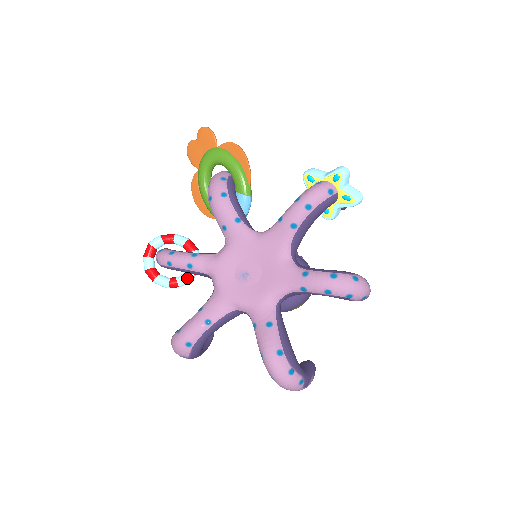
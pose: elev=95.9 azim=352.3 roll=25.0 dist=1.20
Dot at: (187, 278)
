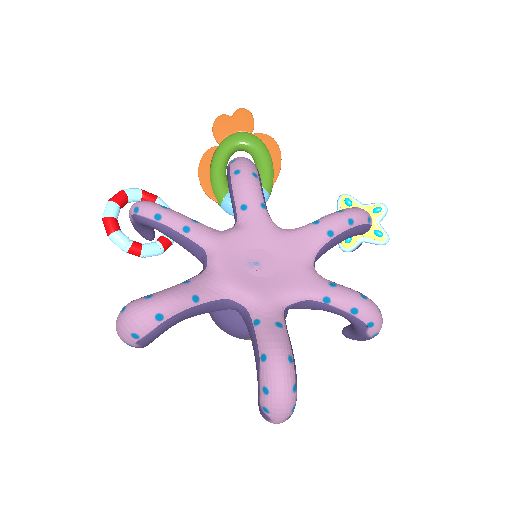
Dot at: (155, 249)
